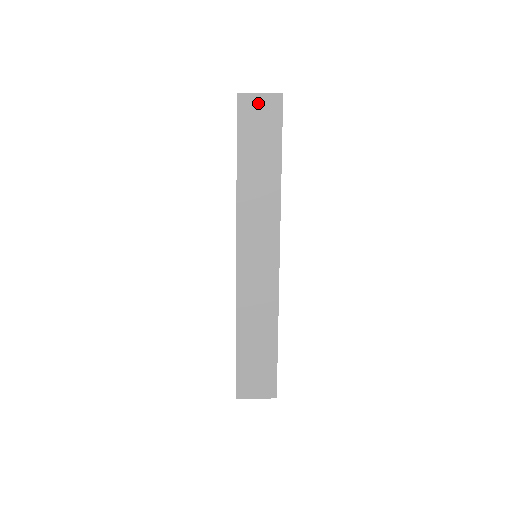
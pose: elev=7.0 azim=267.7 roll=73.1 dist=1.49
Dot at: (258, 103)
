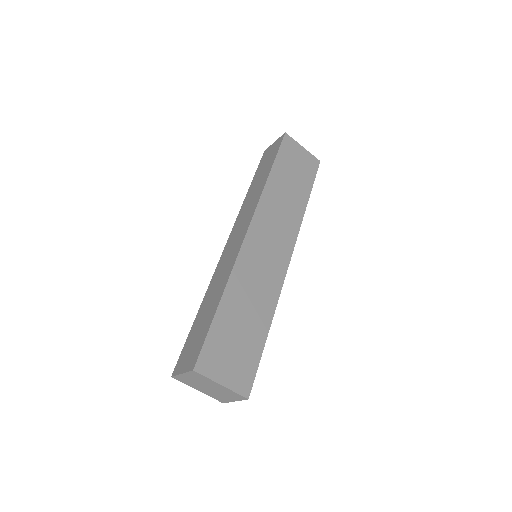
Dot at: (272, 147)
